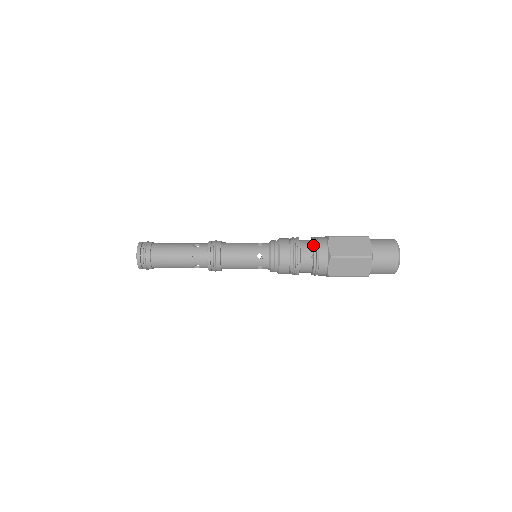
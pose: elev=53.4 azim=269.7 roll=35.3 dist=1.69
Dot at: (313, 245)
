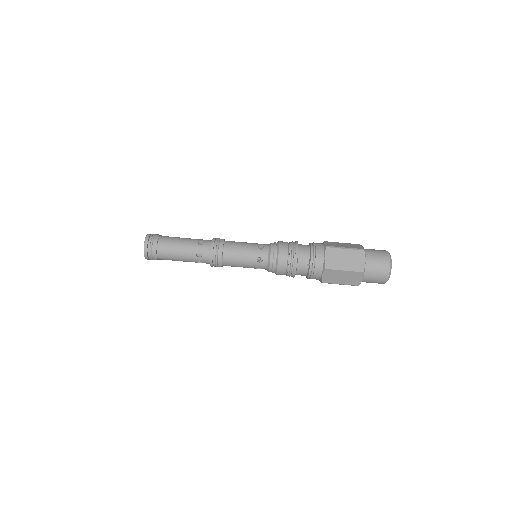
Dot at: (310, 254)
